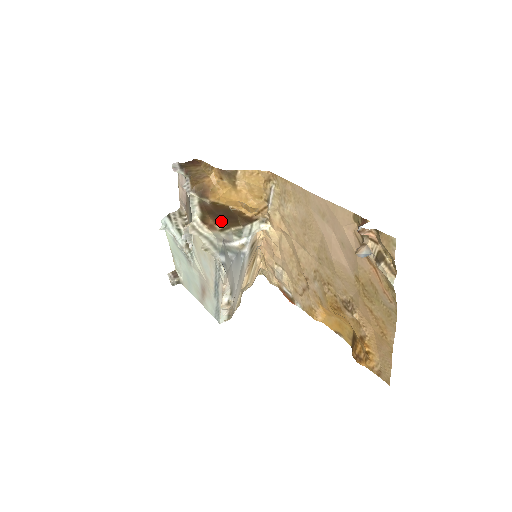
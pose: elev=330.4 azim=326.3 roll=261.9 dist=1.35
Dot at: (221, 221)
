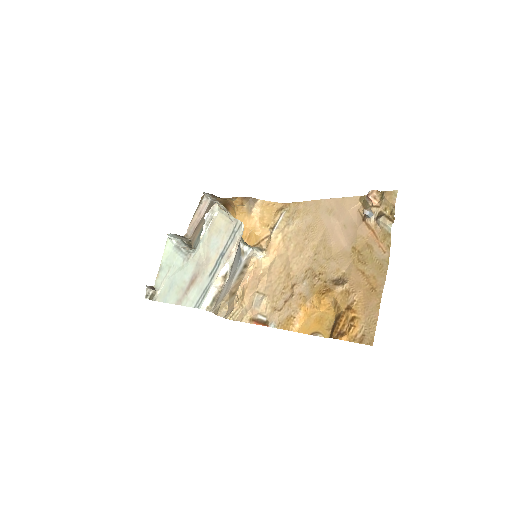
Dot at: occluded
